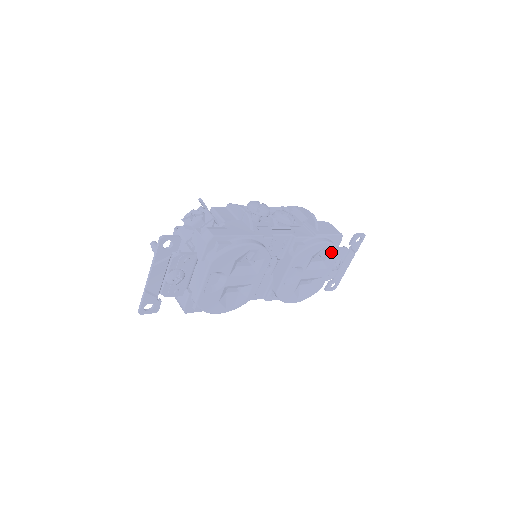
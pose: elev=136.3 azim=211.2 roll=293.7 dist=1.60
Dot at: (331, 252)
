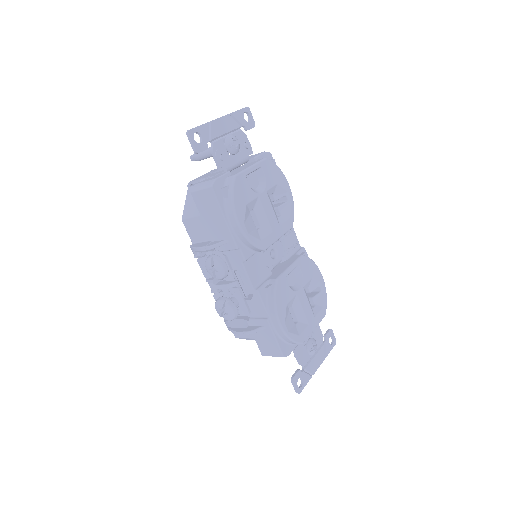
Dot at: (322, 300)
